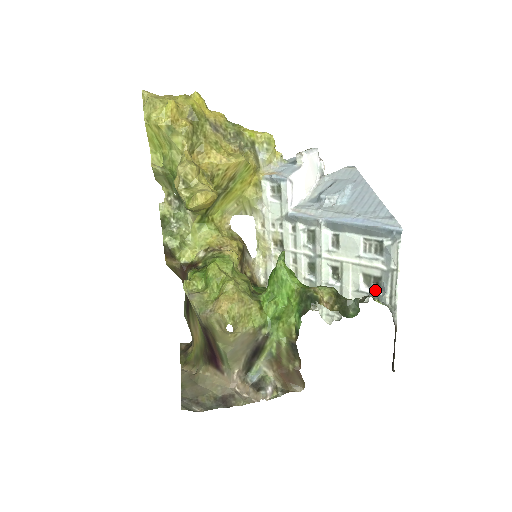
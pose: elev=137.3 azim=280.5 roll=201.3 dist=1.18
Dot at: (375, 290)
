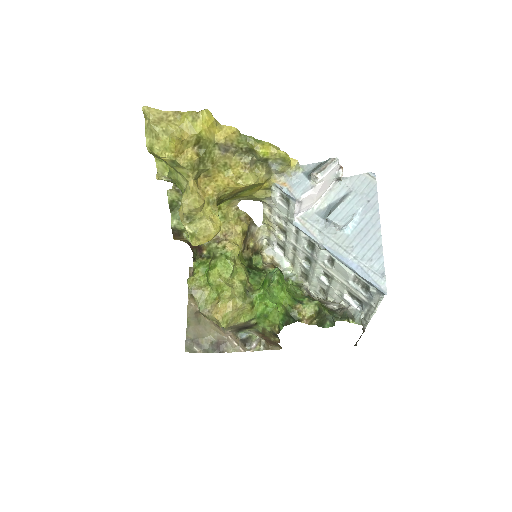
Dot at: (356, 303)
